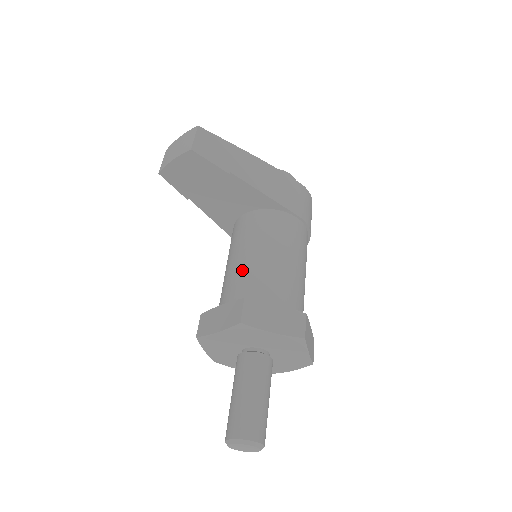
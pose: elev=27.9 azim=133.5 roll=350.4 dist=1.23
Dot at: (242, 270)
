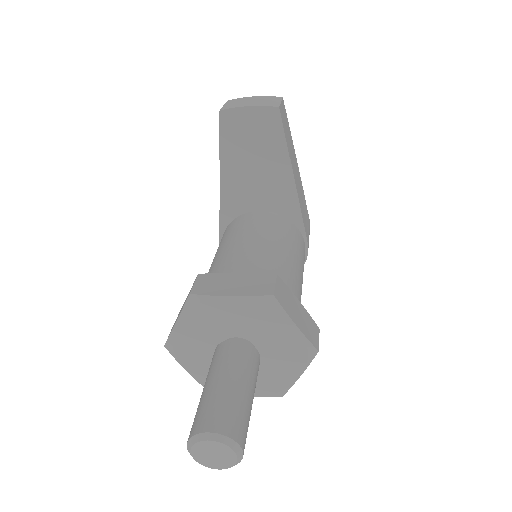
Dot at: (259, 254)
